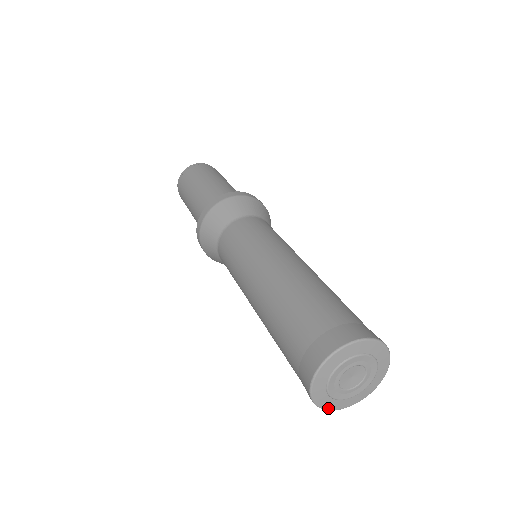
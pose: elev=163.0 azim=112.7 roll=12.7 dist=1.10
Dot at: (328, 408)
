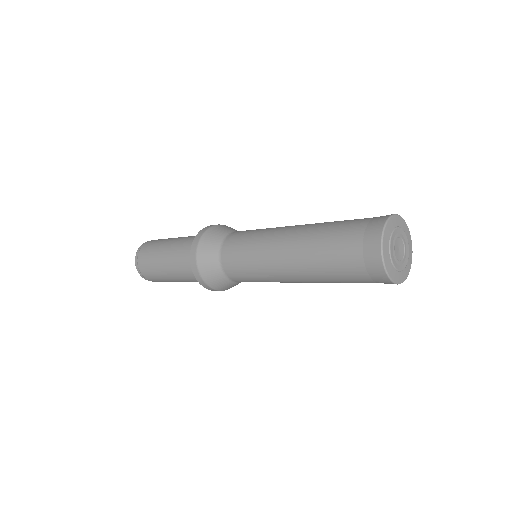
Dot at: (392, 278)
